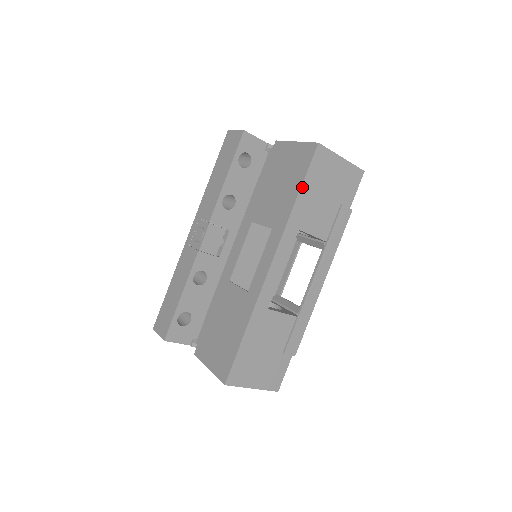
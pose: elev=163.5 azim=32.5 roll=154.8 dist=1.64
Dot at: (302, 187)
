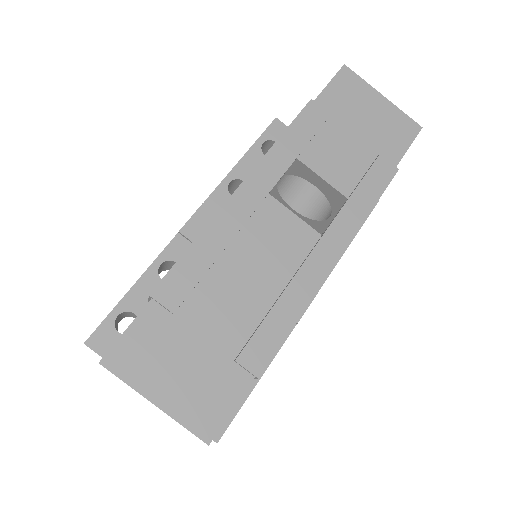
Dot at: (311, 103)
